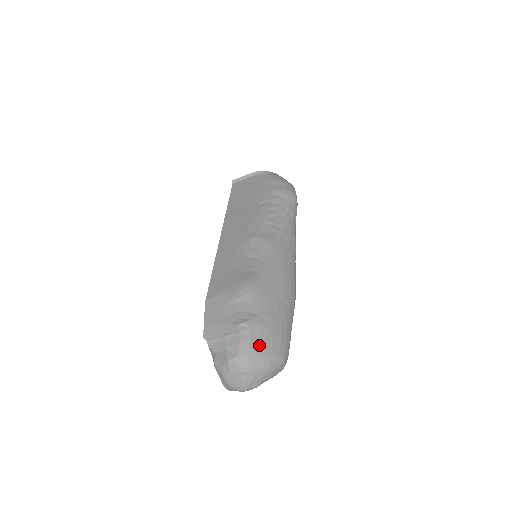
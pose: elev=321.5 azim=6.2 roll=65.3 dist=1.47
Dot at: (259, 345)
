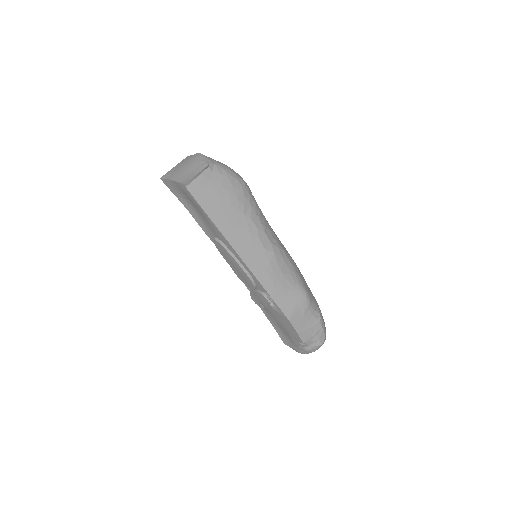
Dot at: (324, 323)
